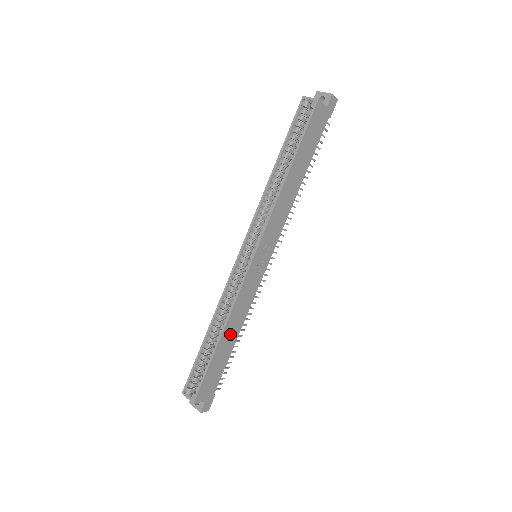
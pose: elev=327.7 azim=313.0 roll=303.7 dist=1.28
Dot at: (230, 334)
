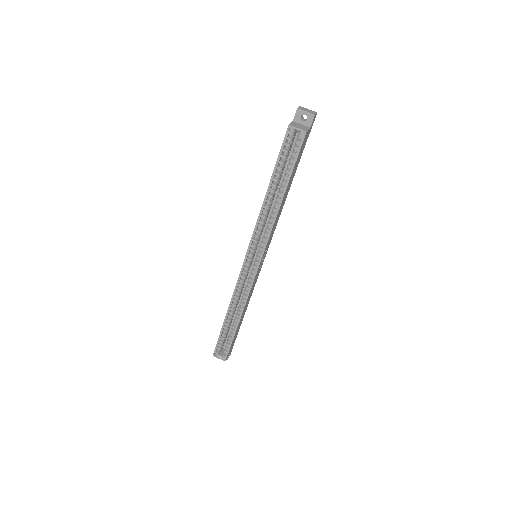
Dot at: occluded
